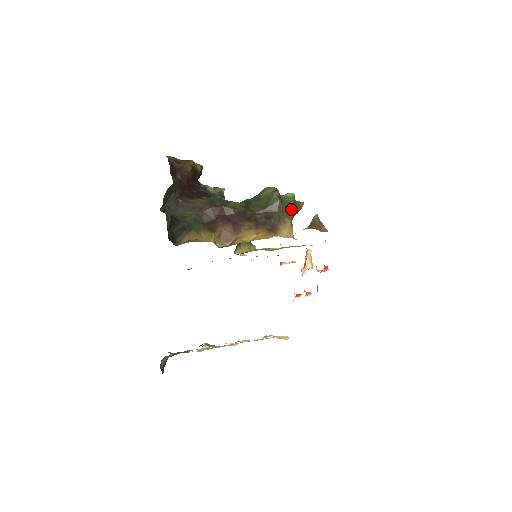
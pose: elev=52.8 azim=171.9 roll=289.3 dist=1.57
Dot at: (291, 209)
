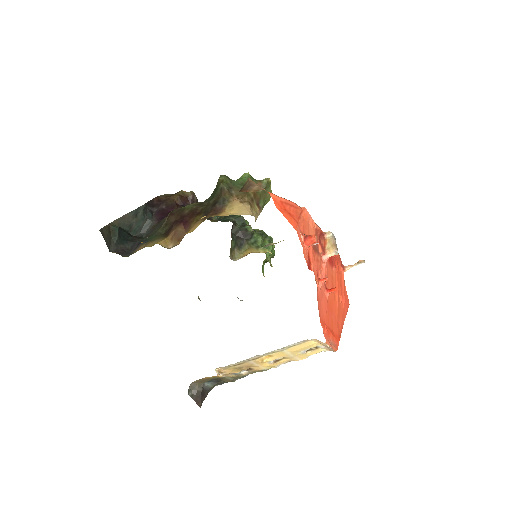
Dot at: occluded
